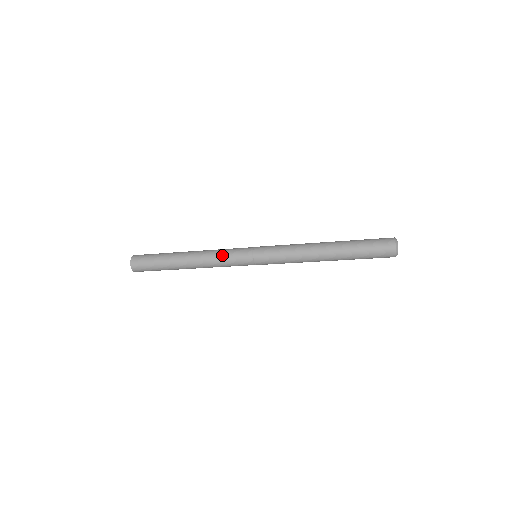
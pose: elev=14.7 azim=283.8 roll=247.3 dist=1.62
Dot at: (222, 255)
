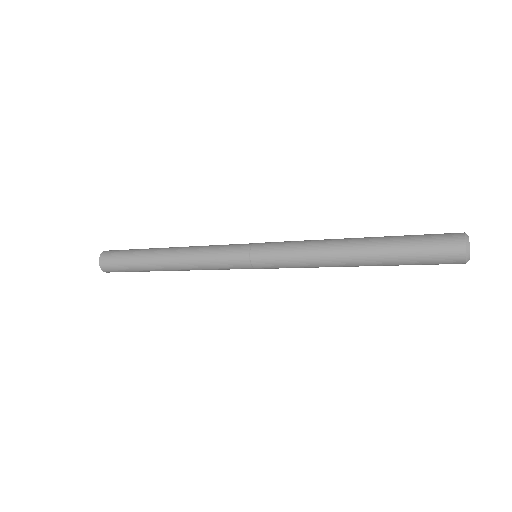
Dot at: (209, 260)
